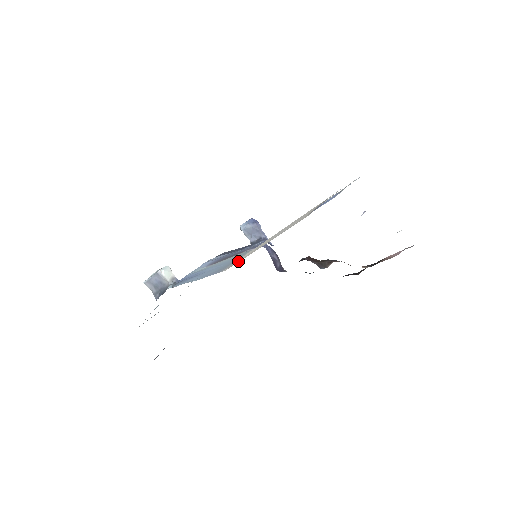
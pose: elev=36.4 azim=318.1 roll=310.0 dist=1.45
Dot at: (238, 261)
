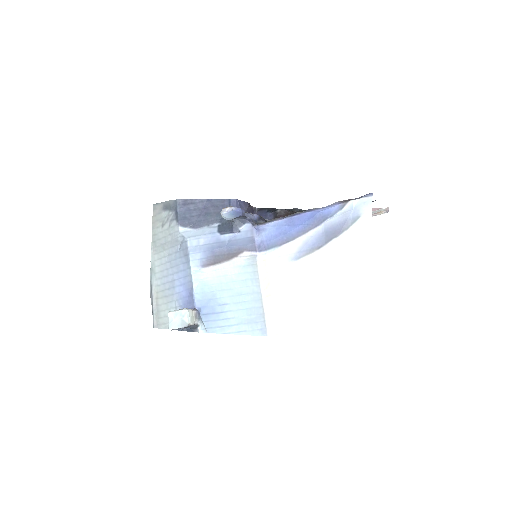
Dot at: (284, 331)
